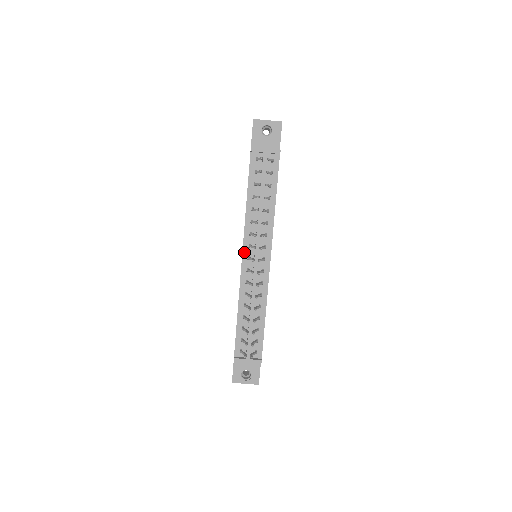
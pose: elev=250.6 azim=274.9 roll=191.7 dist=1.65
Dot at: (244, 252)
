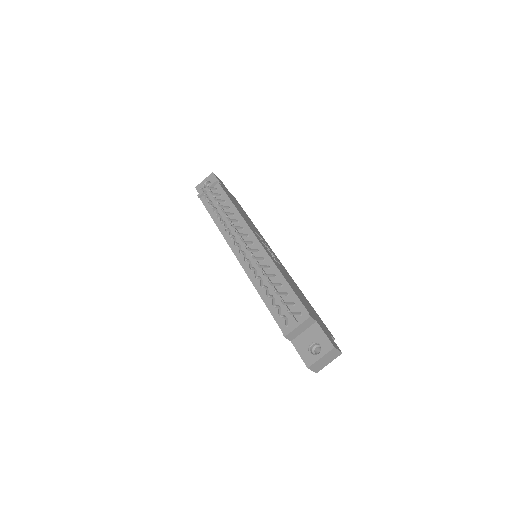
Dot at: (235, 253)
